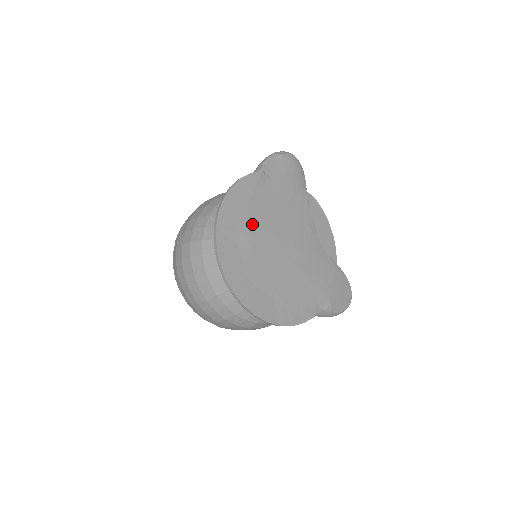
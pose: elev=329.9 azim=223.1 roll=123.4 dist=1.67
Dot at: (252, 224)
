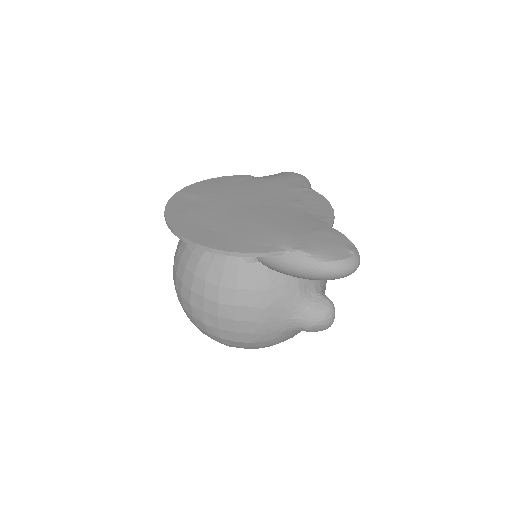
Dot at: (217, 193)
